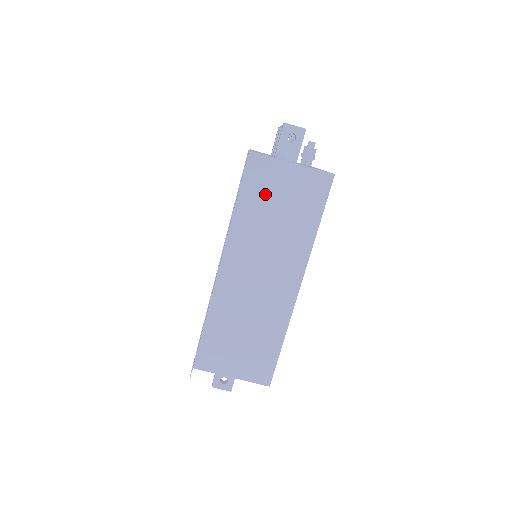
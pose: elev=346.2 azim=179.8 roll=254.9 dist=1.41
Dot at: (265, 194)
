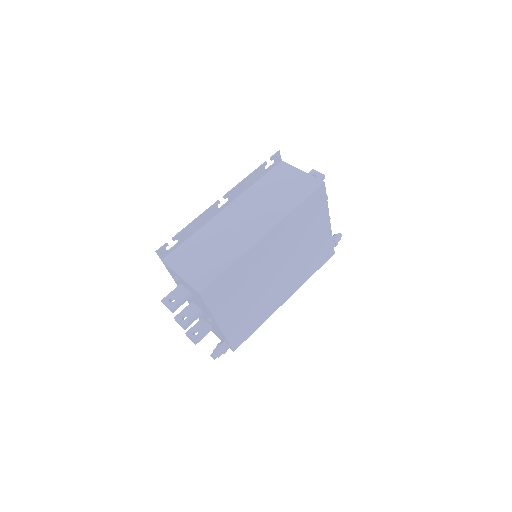
Dot at: (277, 181)
